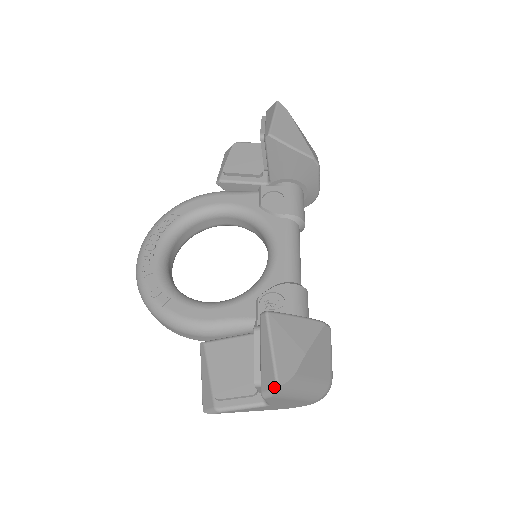
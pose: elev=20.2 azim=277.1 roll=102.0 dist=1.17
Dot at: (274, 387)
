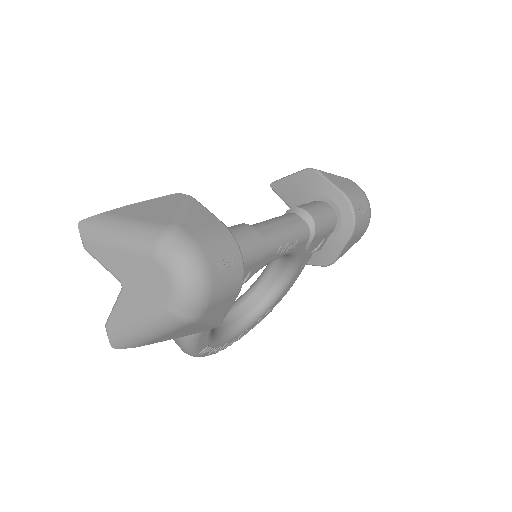
Dot at: (80, 226)
